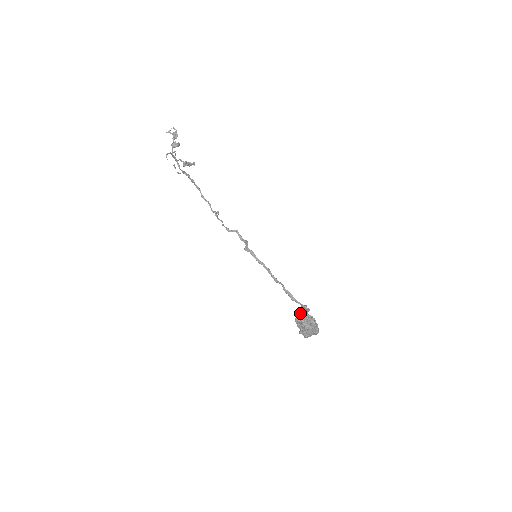
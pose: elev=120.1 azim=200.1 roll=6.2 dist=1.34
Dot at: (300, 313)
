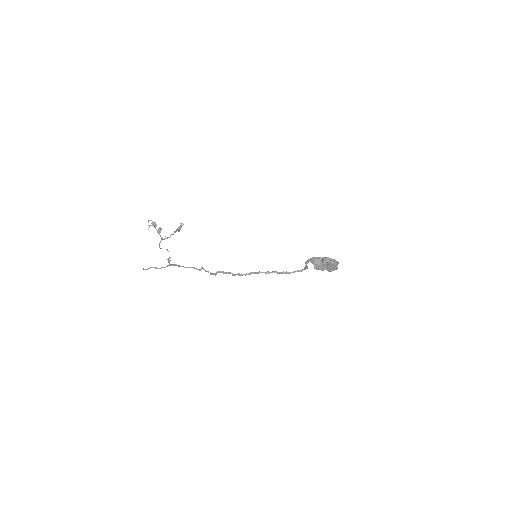
Dot at: occluded
